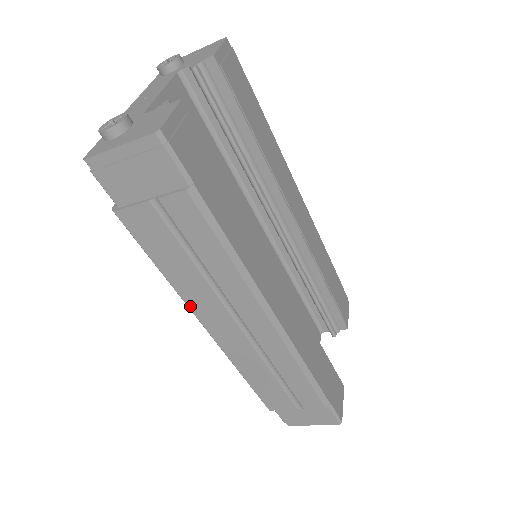
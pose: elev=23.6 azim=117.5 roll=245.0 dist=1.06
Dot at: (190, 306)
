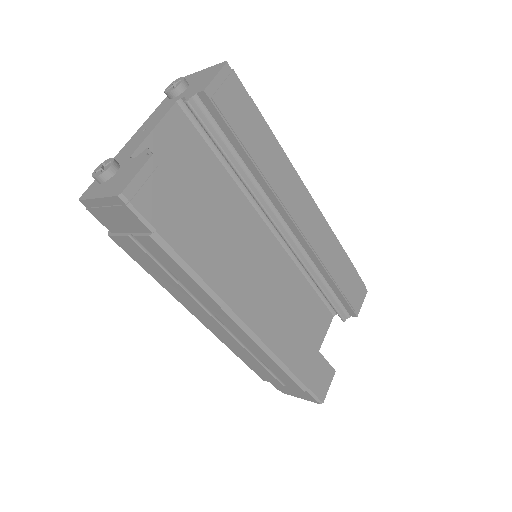
Dot at: (181, 303)
